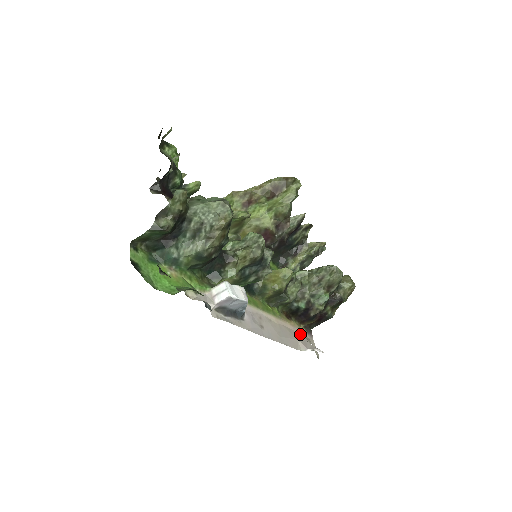
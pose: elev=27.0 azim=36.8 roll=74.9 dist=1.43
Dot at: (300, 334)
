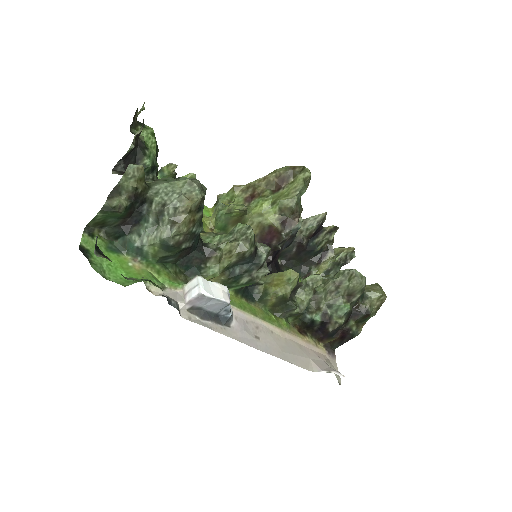
Dot at: (316, 353)
